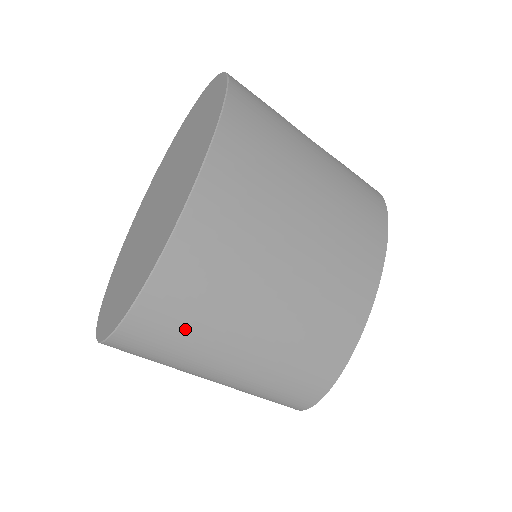
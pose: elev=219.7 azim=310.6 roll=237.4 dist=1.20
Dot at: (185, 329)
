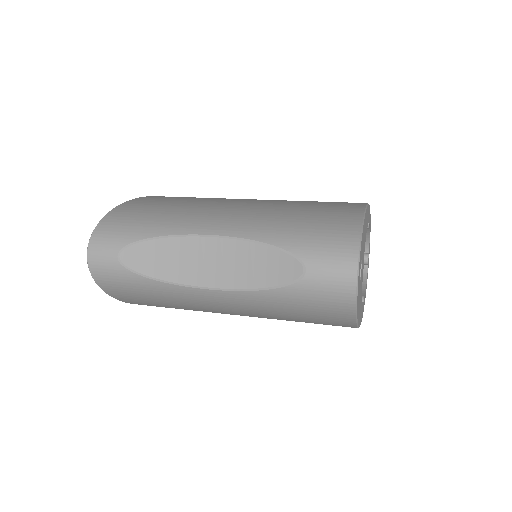
Dot at: occluded
